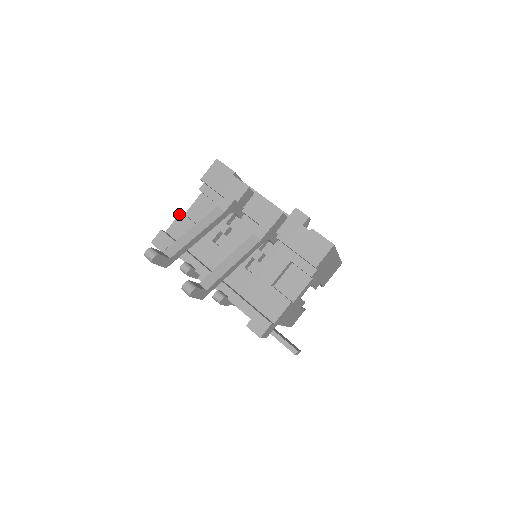
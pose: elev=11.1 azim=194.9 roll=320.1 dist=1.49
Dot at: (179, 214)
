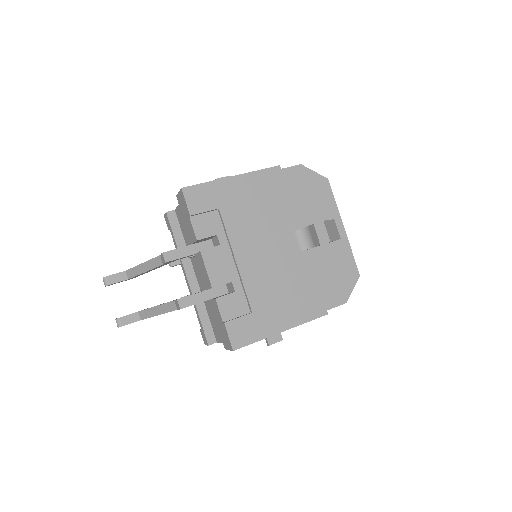
Dot at: occluded
